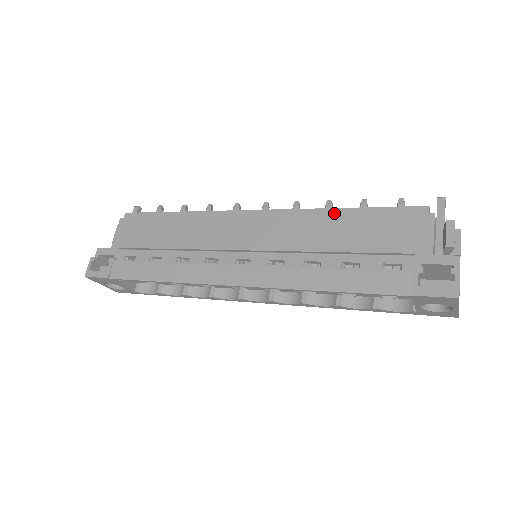
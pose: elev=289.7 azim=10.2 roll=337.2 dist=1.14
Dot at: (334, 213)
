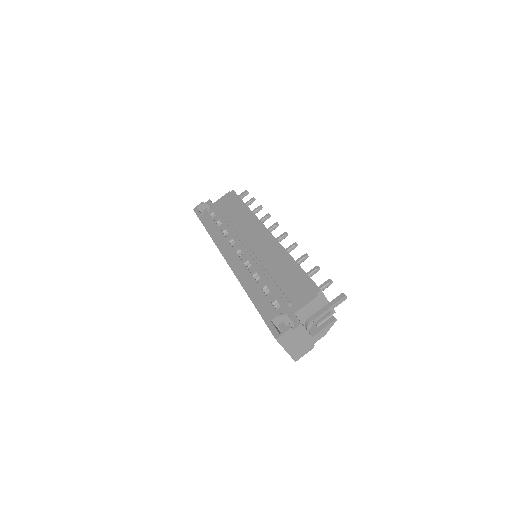
Dot at: (289, 259)
